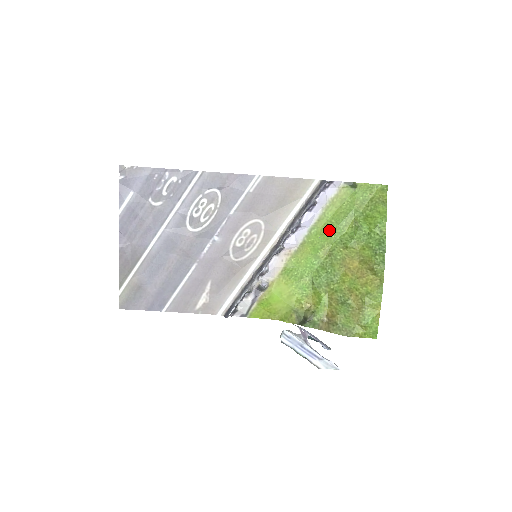
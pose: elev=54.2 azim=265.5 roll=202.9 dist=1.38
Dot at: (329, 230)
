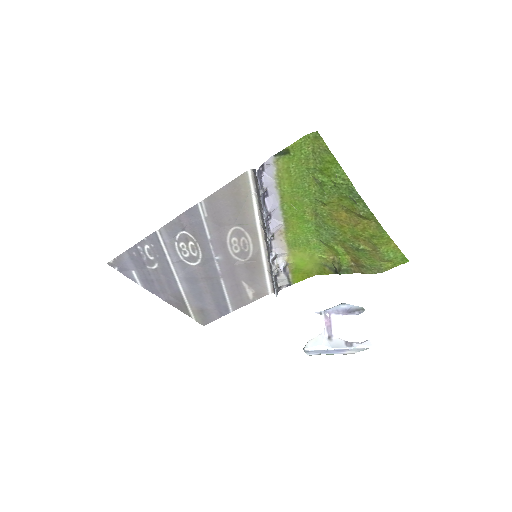
Dot at: (298, 198)
